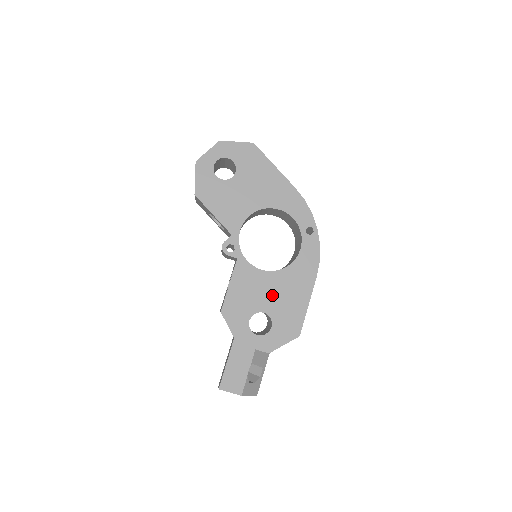
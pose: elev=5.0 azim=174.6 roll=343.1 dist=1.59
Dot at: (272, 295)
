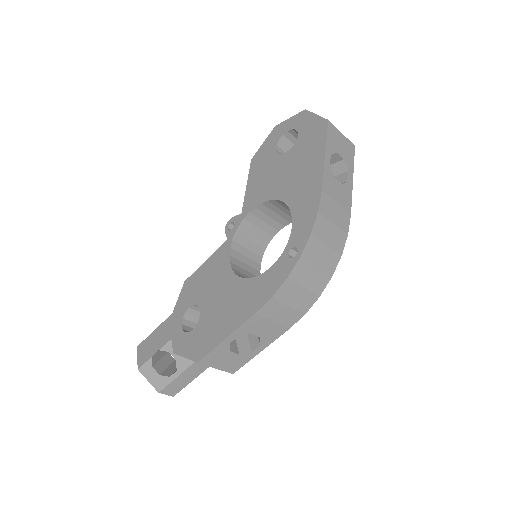
Dot at: (217, 298)
